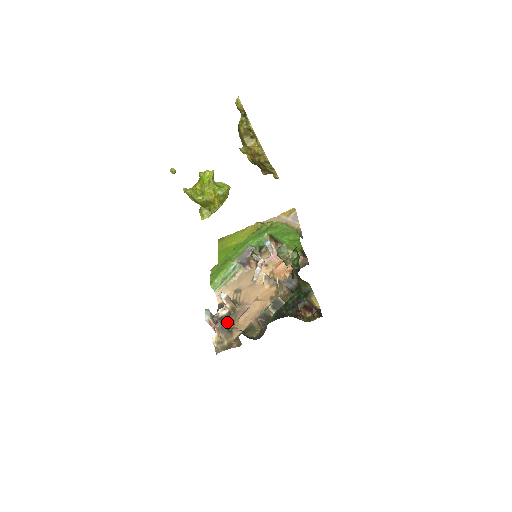
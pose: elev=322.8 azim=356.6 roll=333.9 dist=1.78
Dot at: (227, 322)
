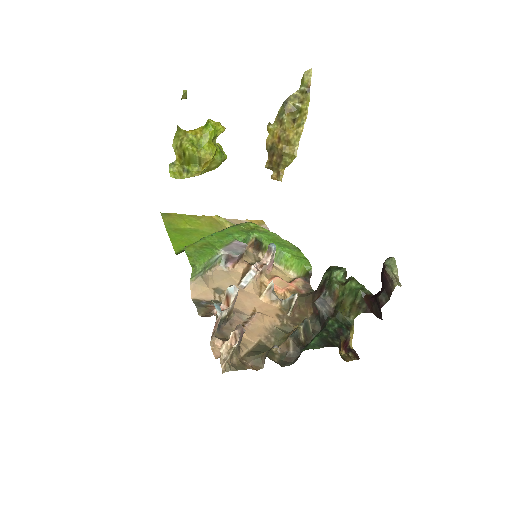
Dot at: (219, 329)
